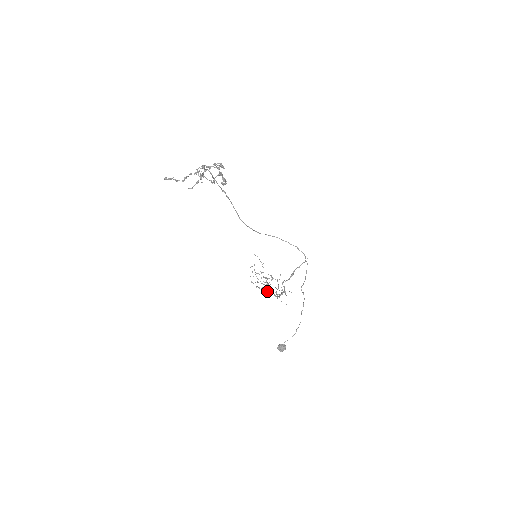
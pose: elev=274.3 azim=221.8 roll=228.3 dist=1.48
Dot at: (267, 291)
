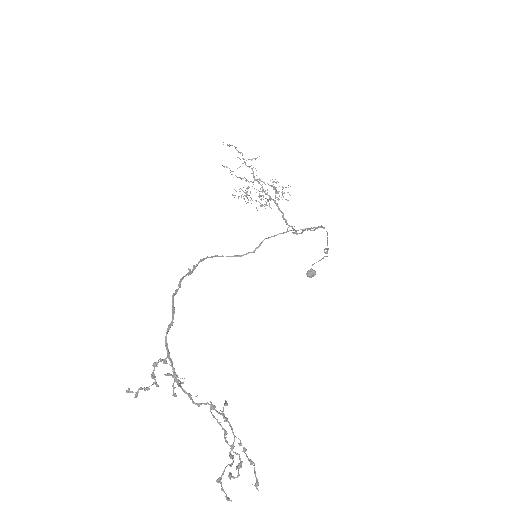
Dot at: occluded
